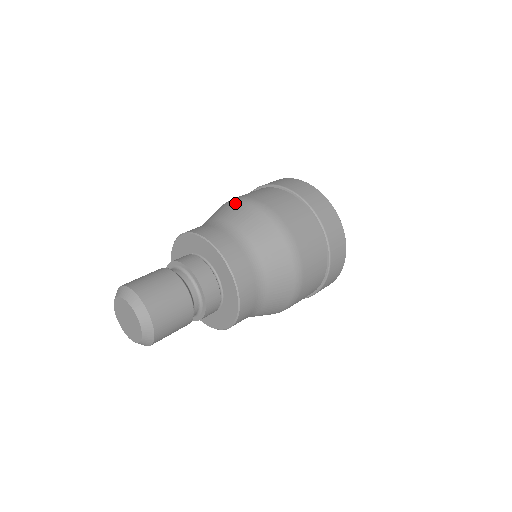
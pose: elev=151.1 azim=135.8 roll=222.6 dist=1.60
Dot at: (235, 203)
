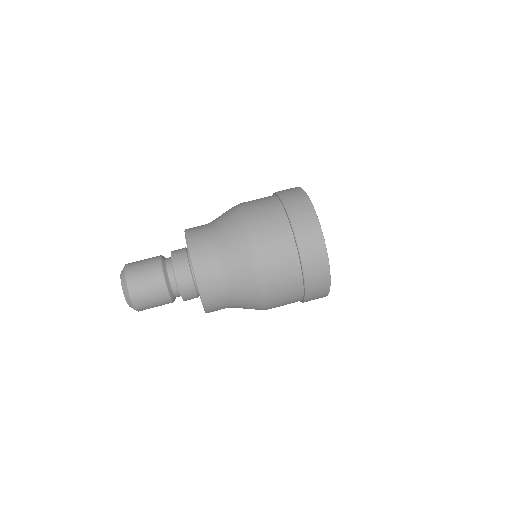
Dot at: (240, 231)
